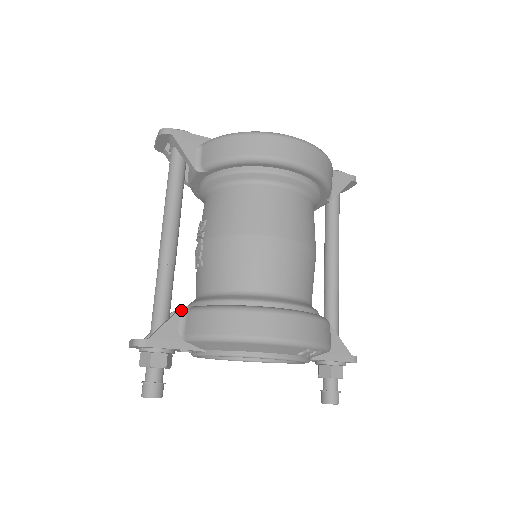
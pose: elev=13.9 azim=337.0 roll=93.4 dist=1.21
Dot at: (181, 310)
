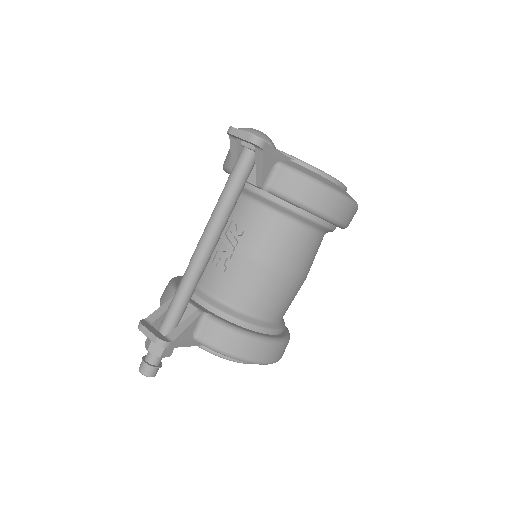
Dot at: (201, 316)
